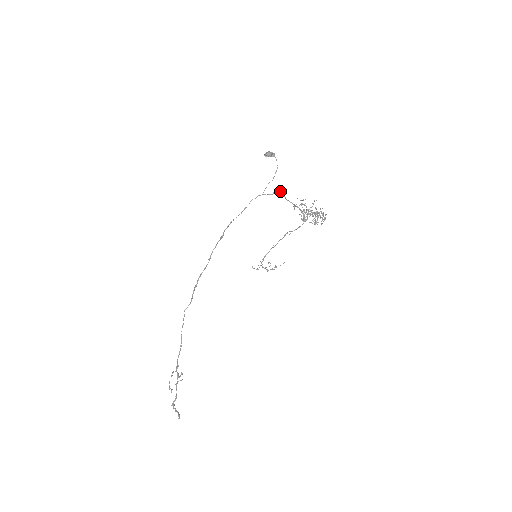
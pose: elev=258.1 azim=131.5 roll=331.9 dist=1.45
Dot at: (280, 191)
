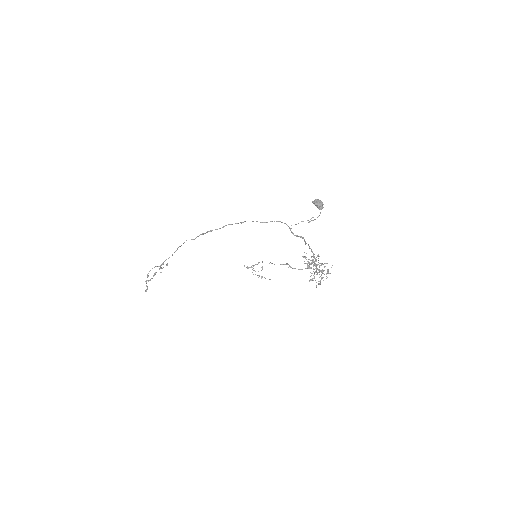
Dot at: (303, 238)
